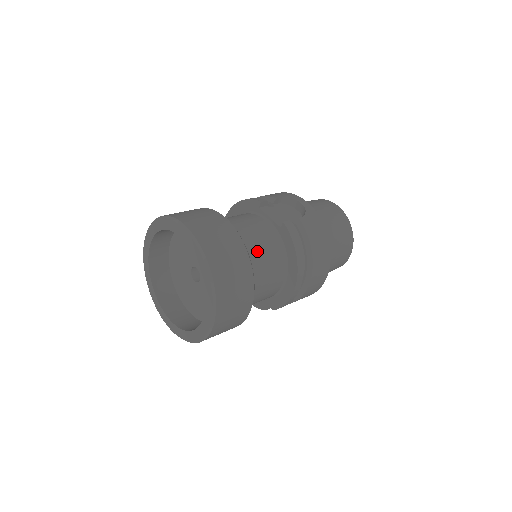
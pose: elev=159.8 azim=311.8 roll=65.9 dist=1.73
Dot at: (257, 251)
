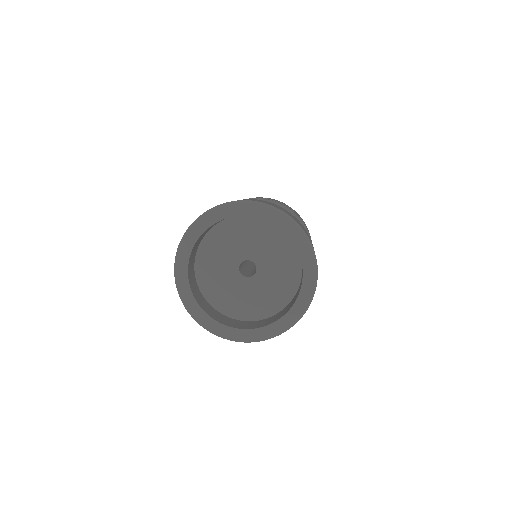
Dot at: occluded
